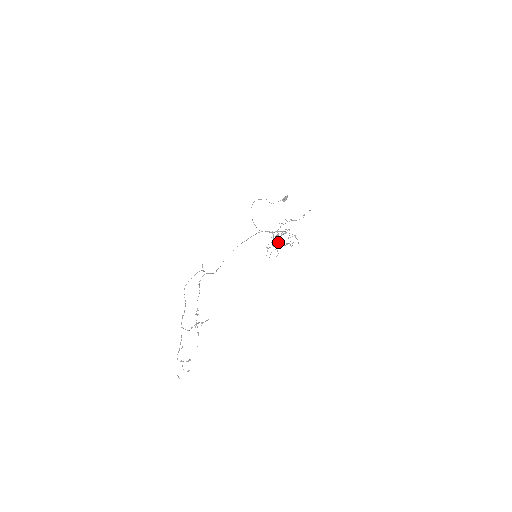
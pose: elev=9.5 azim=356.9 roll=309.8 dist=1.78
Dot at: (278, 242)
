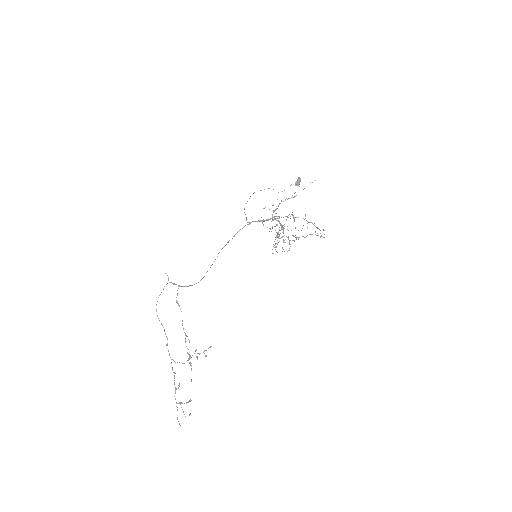
Dot at: (278, 231)
